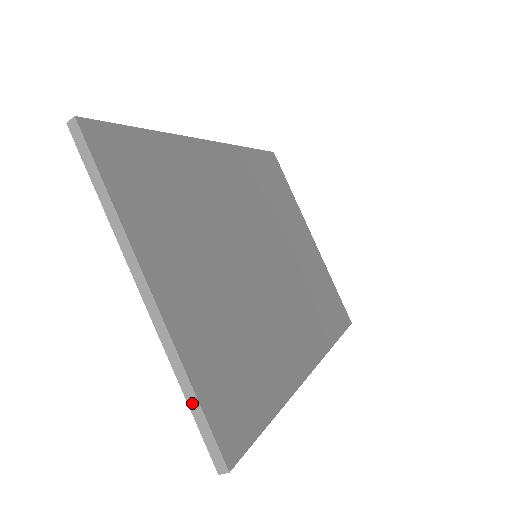
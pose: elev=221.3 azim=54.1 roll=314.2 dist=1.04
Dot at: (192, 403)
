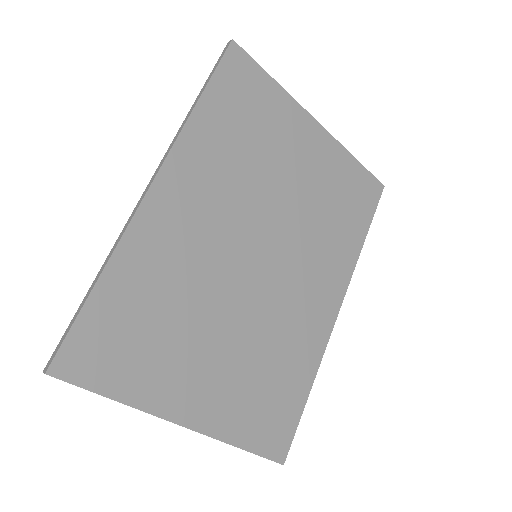
Dot at: (245, 450)
